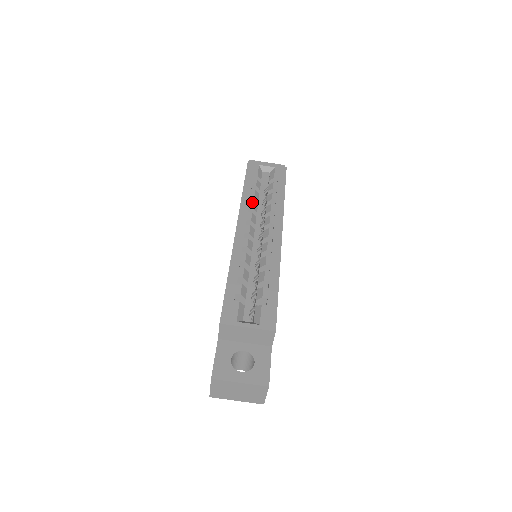
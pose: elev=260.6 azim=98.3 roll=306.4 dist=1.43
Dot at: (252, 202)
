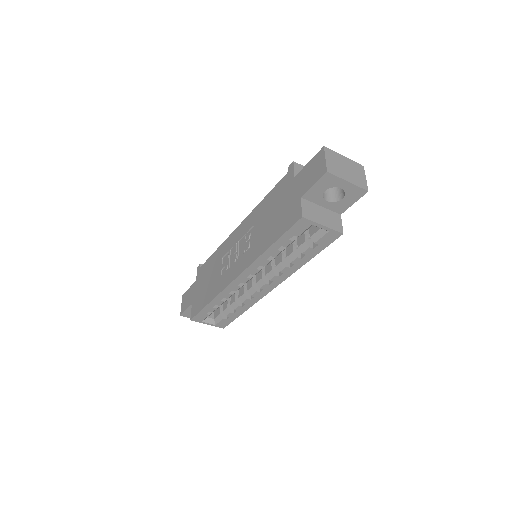
Dot at: (268, 262)
